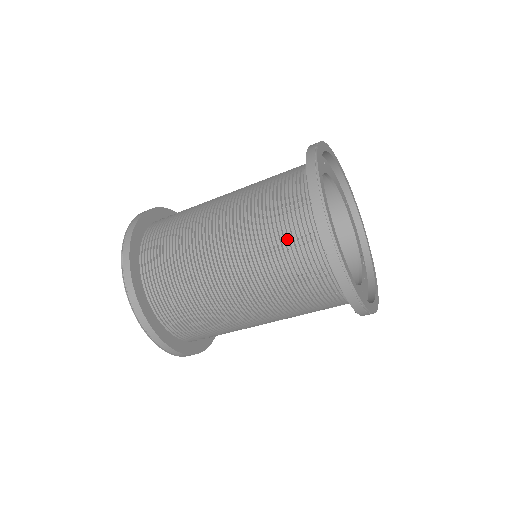
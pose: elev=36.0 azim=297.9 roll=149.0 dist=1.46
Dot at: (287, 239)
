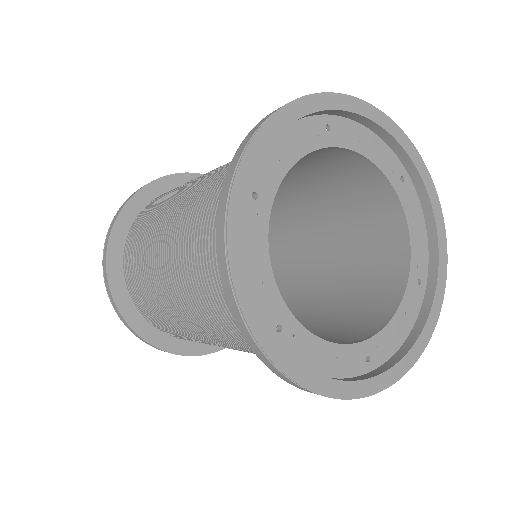
Dot at: occluded
